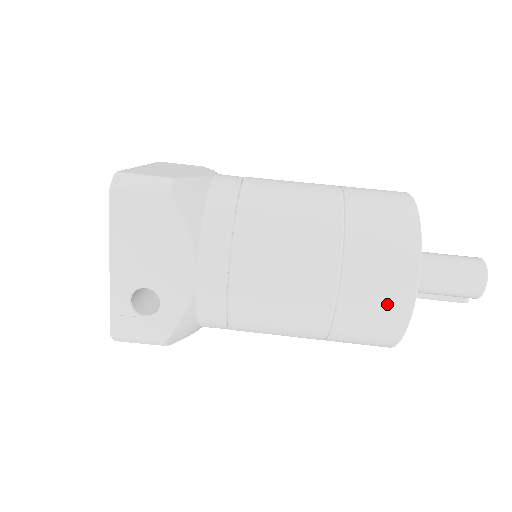
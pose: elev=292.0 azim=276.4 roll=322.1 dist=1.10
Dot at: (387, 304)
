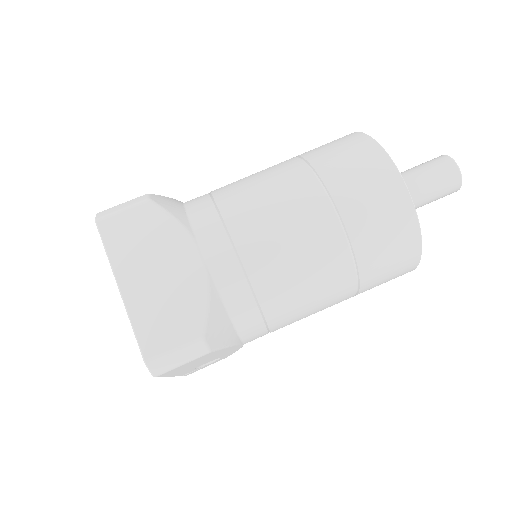
Dot at: occluded
